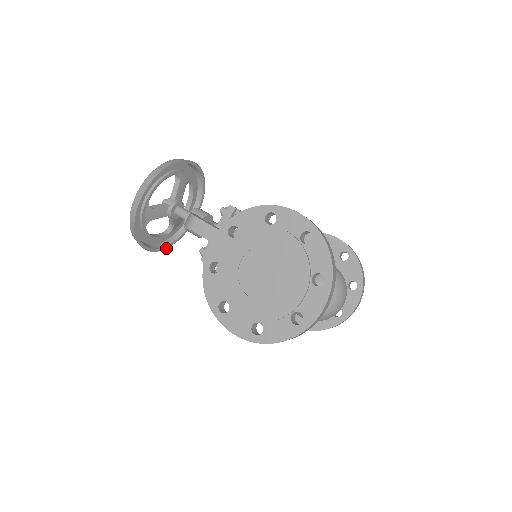
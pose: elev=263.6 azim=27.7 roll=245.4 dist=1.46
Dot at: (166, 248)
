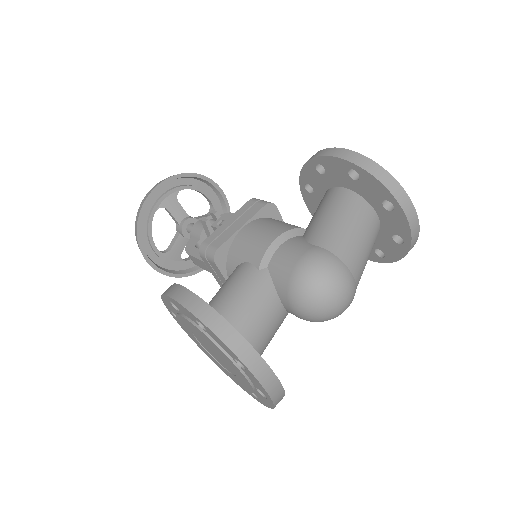
Dot at: occluded
